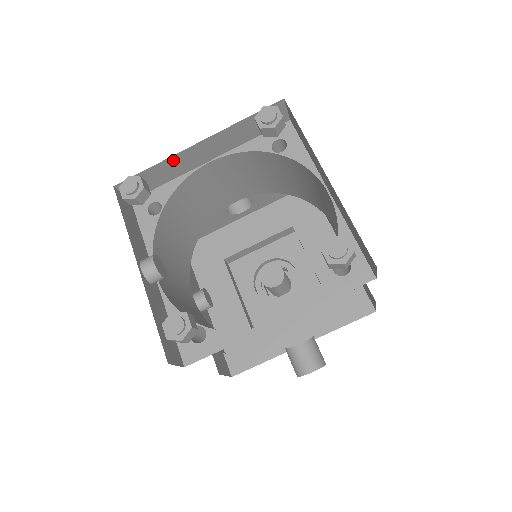
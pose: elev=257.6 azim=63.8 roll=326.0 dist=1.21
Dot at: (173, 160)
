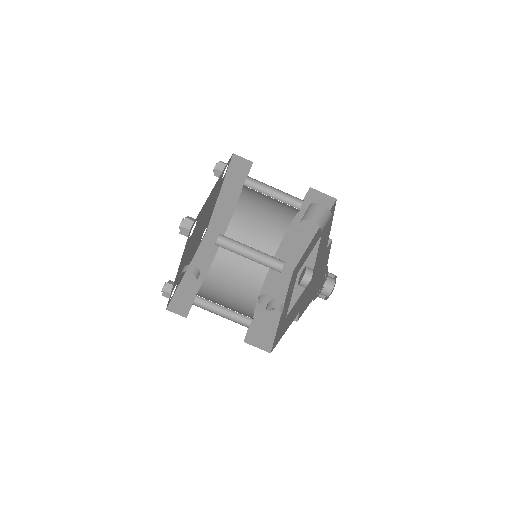
Dot at: (185, 282)
